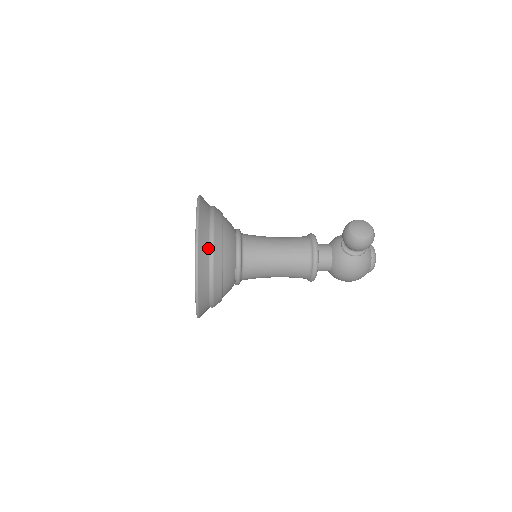
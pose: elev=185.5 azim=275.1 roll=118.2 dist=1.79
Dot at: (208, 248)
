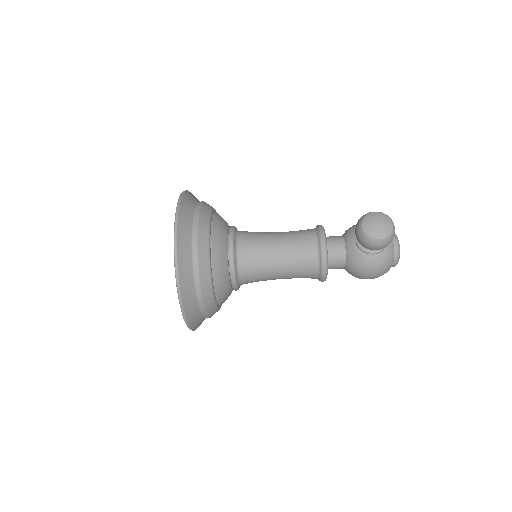
Dot at: (191, 263)
